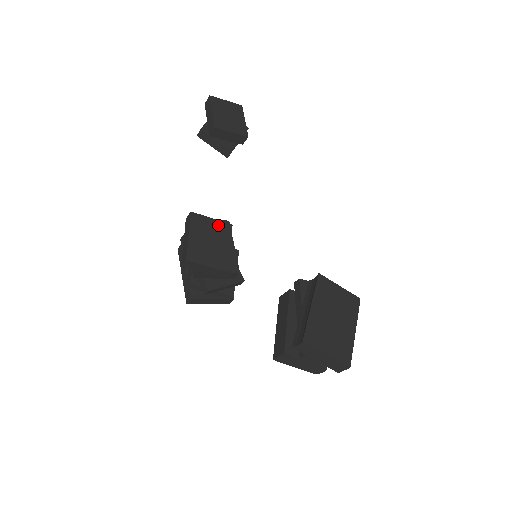
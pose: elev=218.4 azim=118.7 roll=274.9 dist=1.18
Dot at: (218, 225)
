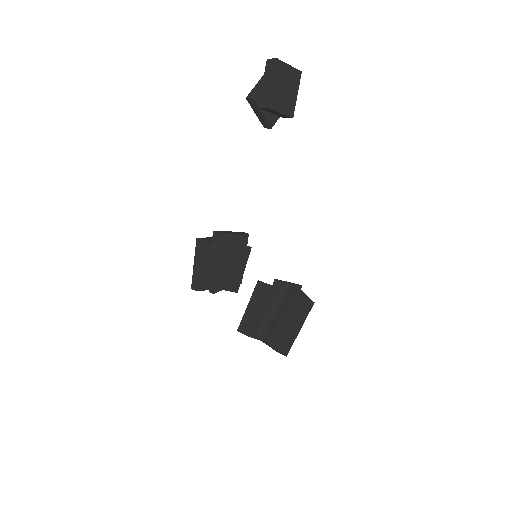
Dot at: (241, 249)
